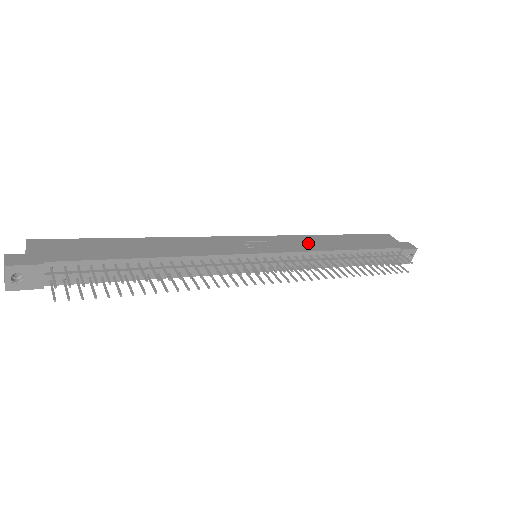
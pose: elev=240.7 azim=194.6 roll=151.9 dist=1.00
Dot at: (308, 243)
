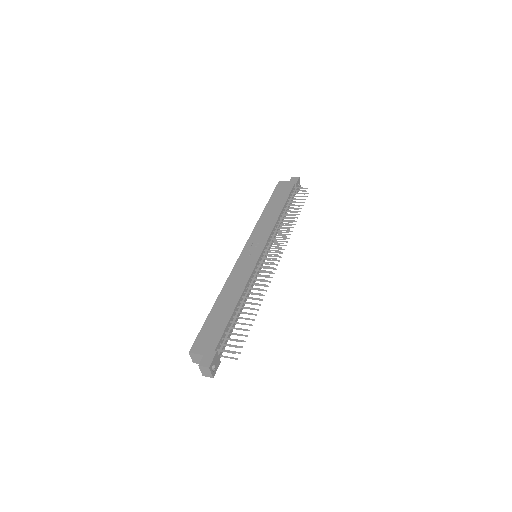
Dot at: (265, 226)
